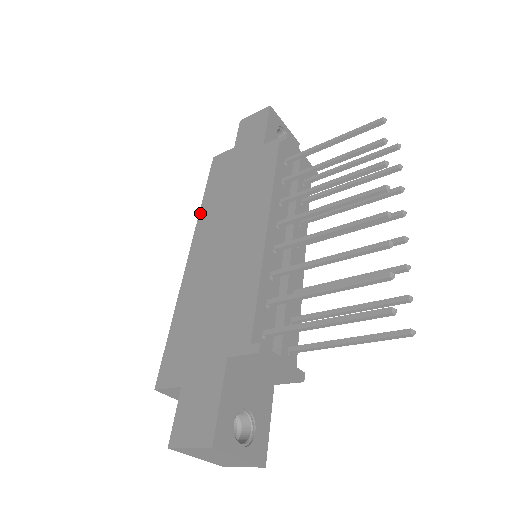
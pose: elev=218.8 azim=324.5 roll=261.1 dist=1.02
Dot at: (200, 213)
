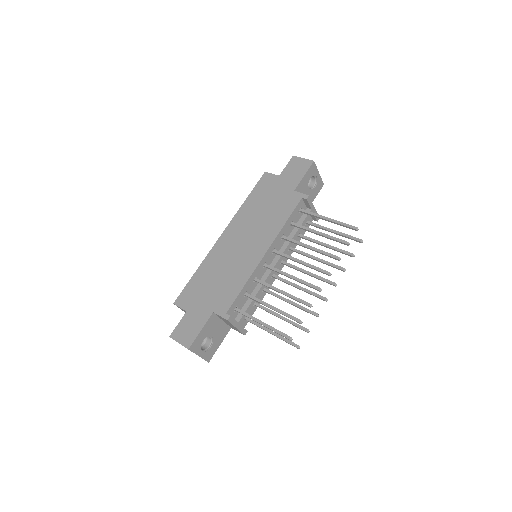
Dot at: (239, 210)
